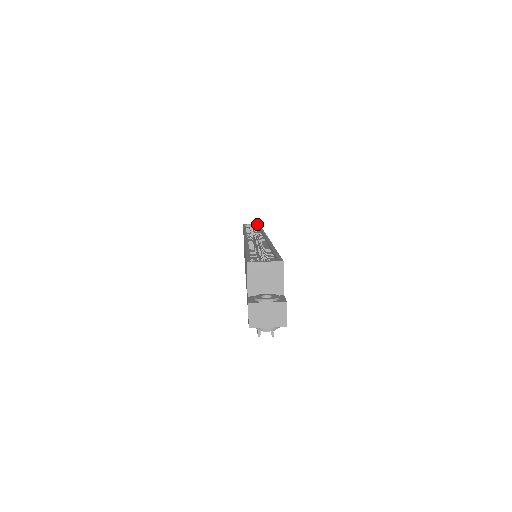
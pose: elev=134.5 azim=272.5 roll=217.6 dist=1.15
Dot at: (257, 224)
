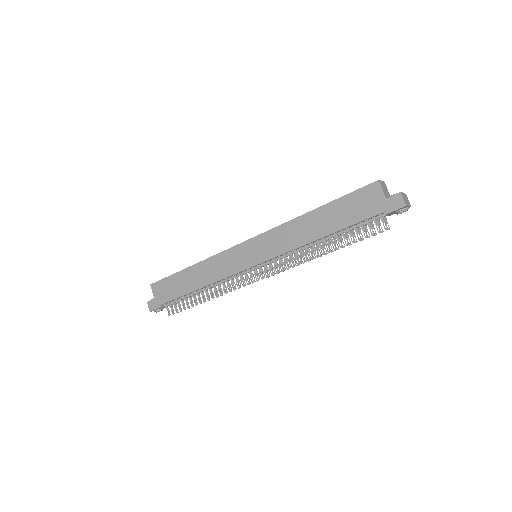
Dot at: occluded
